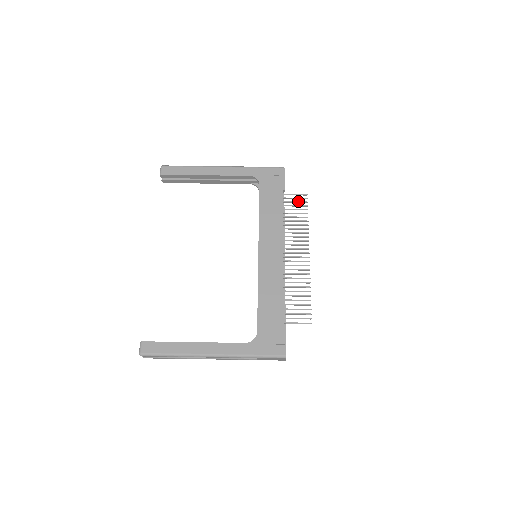
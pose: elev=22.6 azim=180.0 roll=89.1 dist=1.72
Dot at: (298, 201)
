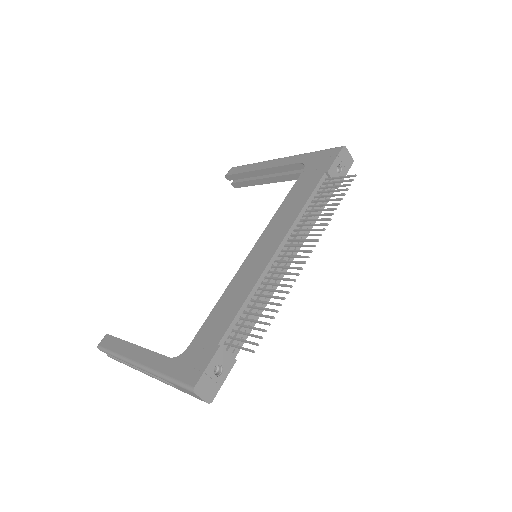
Dot at: occluded
